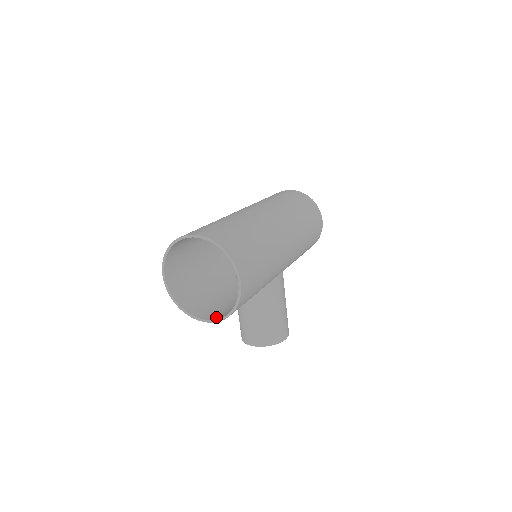
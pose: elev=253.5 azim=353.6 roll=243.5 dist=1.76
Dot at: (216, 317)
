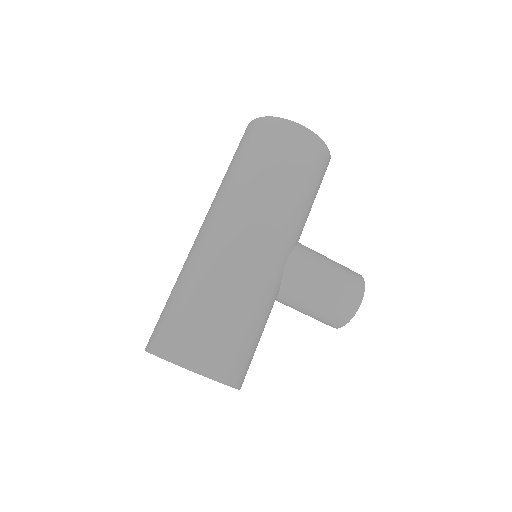
Dot at: occluded
